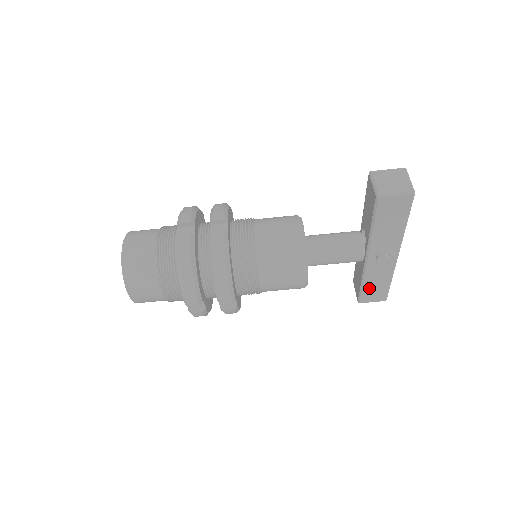
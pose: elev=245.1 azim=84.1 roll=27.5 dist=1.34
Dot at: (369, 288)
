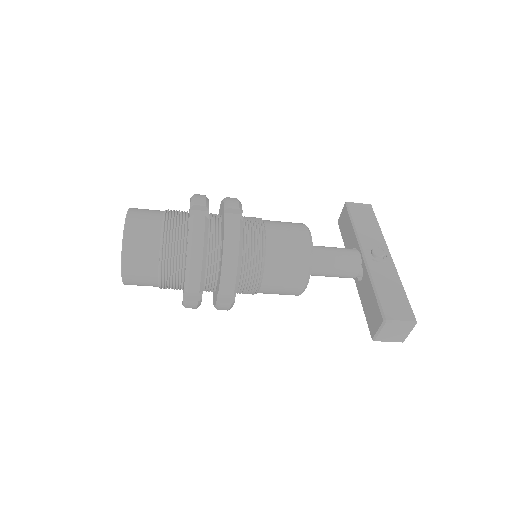
Dot at: occluded
